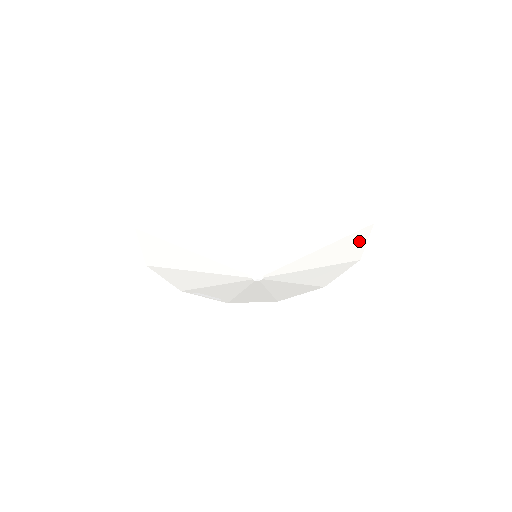
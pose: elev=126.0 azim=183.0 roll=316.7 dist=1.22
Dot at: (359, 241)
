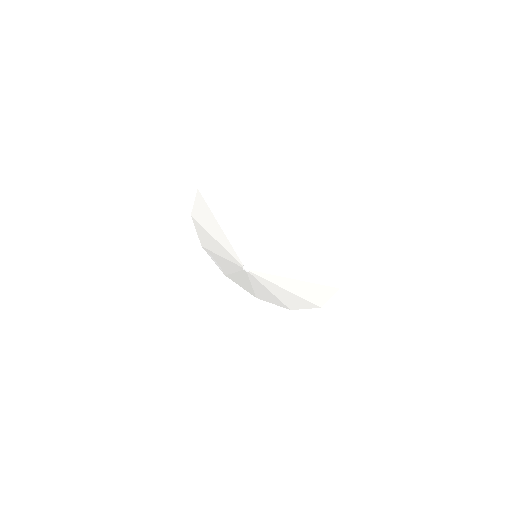
Dot at: (325, 293)
